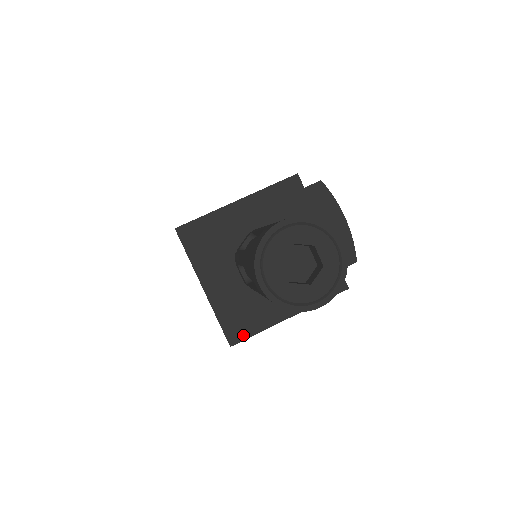
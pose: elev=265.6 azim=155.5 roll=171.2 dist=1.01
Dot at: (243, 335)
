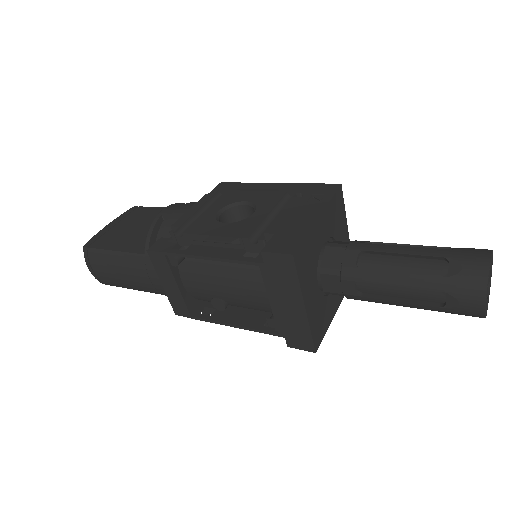
Dot at: (320, 339)
